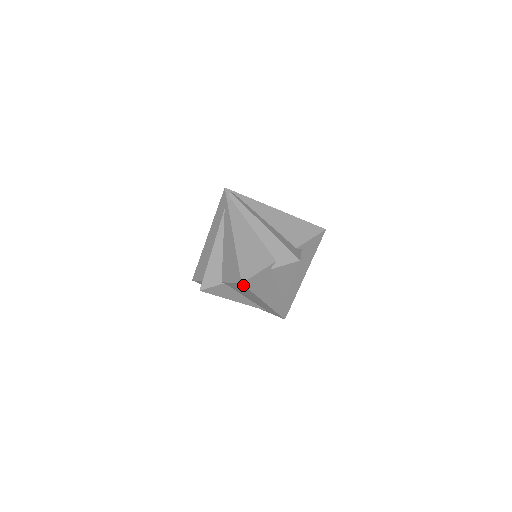
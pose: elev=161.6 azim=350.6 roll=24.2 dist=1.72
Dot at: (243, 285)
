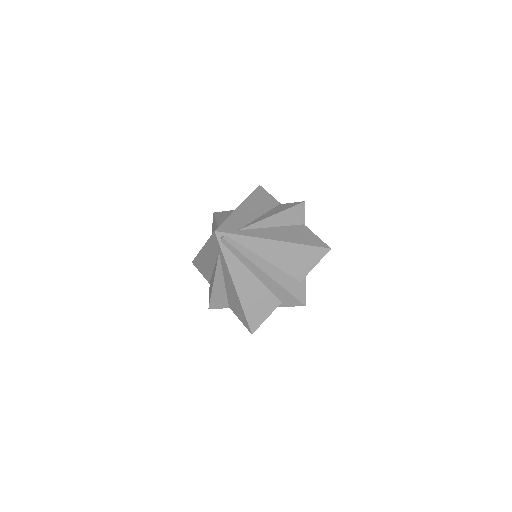
Dot at: occluded
